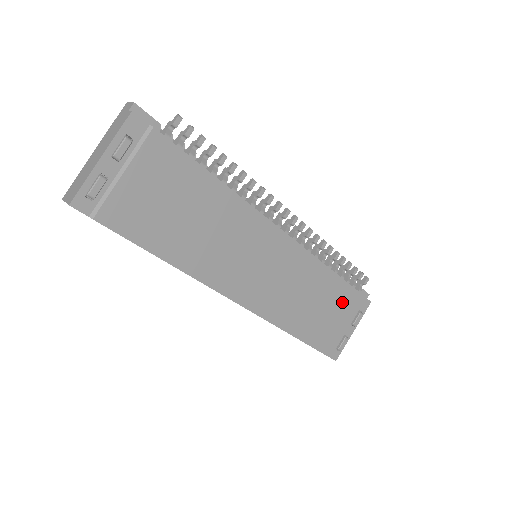
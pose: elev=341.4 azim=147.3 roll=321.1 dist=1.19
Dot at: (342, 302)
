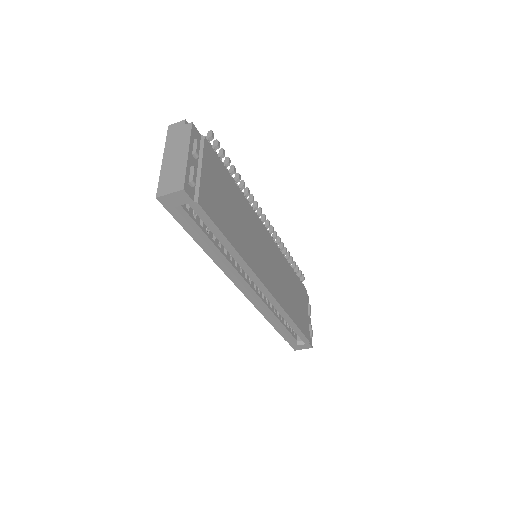
Dot at: (301, 294)
